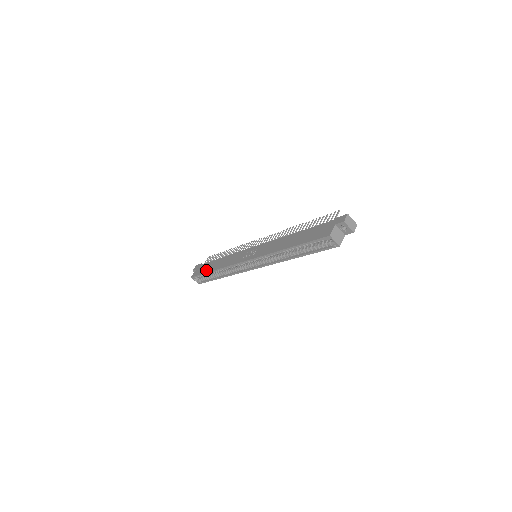
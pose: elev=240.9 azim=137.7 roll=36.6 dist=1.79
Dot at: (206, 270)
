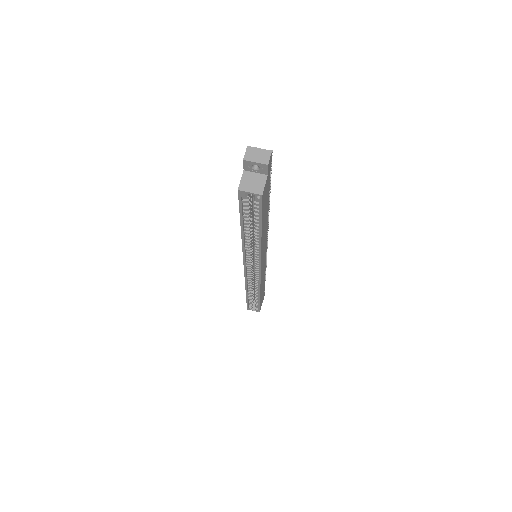
Dot at: occluded
